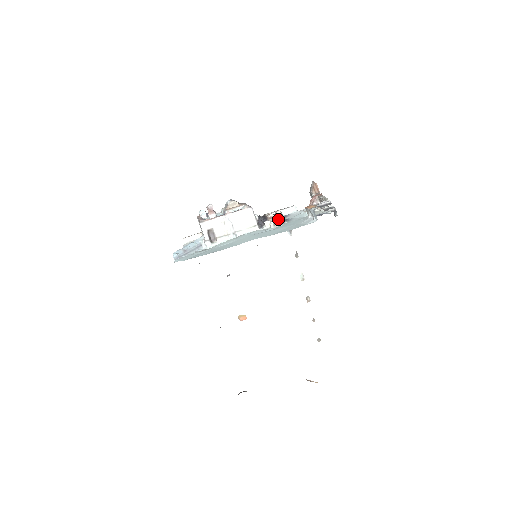
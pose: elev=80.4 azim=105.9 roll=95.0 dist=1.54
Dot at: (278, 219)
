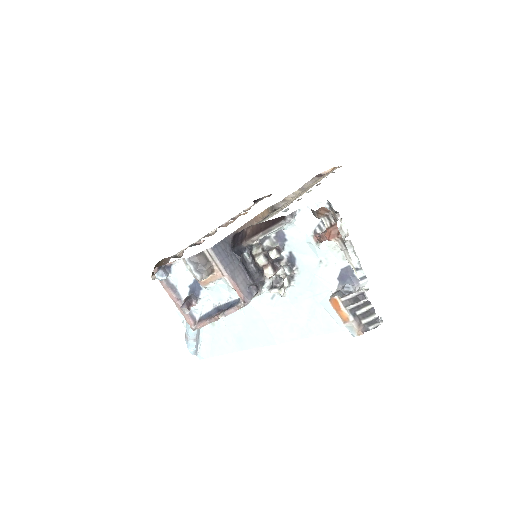
Dot at: (286, 287)
